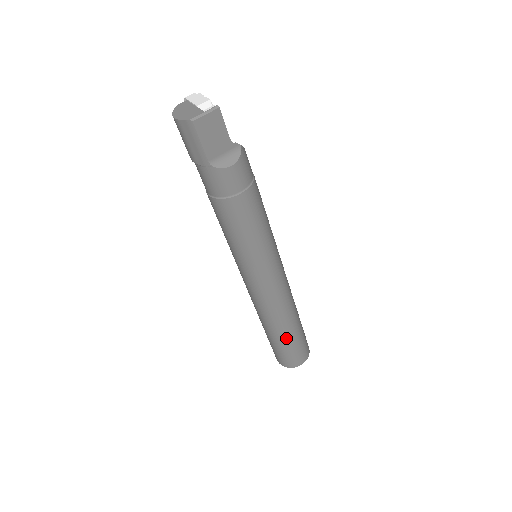
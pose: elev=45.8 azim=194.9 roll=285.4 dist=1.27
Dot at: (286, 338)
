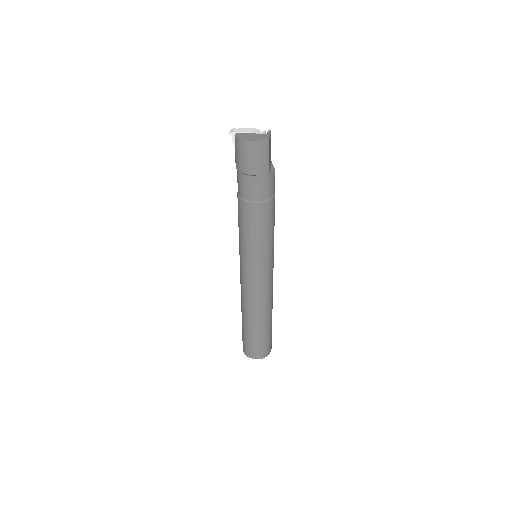
Dot at: (271, 324)
